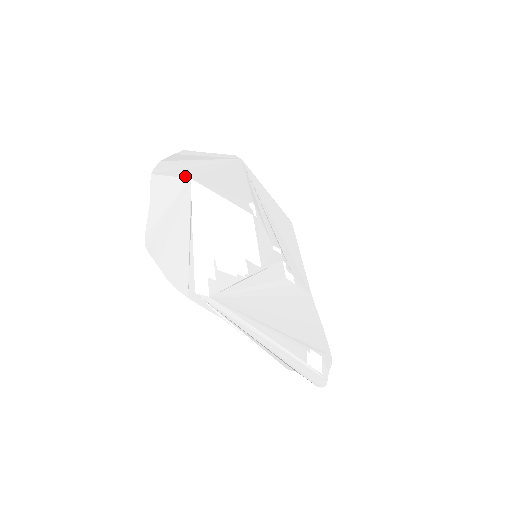
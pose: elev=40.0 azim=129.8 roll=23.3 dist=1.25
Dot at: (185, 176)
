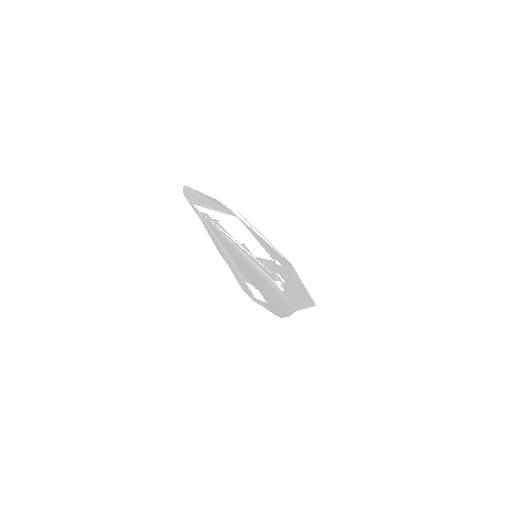
Dot at: (235, 215)
